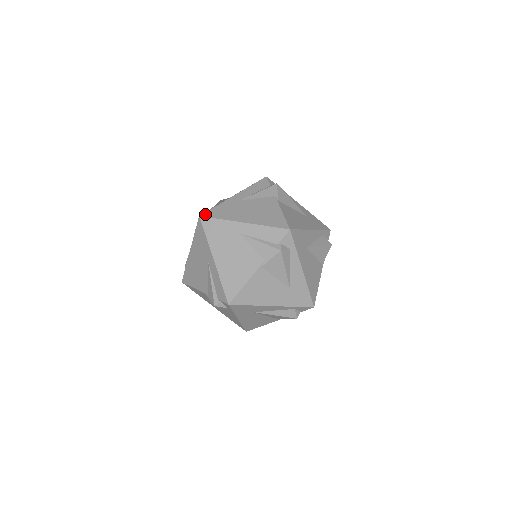
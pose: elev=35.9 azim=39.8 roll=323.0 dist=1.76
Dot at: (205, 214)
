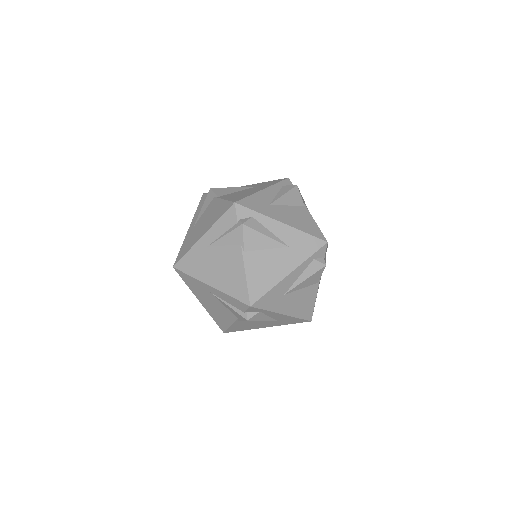
Dot at: (177, 265)
